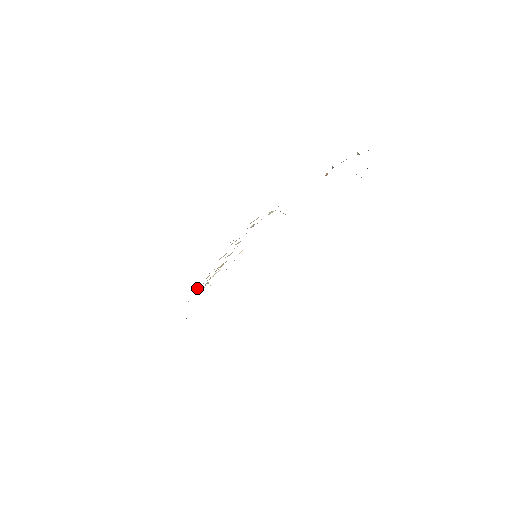
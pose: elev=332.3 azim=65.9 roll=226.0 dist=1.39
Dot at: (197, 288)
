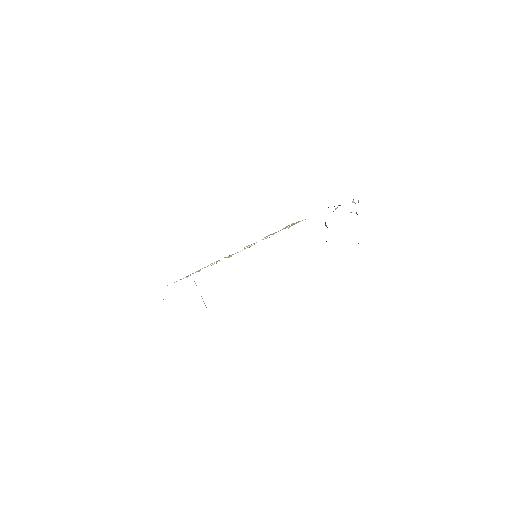
Dot at: occluded
